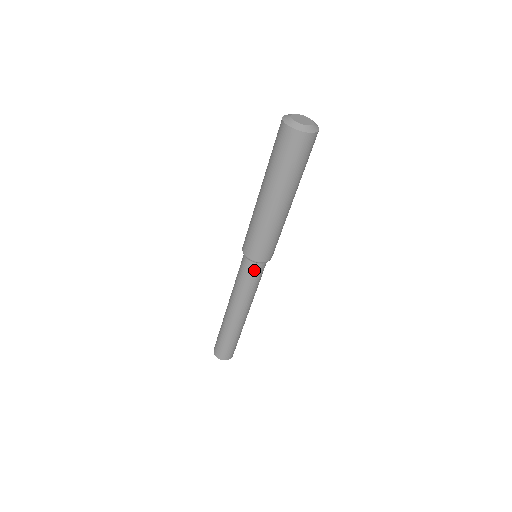
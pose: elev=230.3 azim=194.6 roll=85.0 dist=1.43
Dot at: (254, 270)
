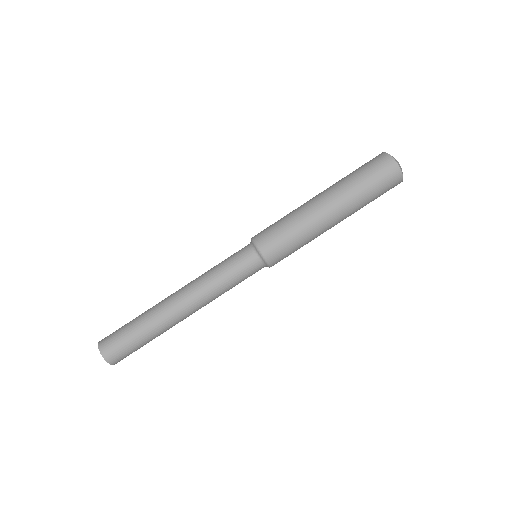
Dot at: (250, 265)
